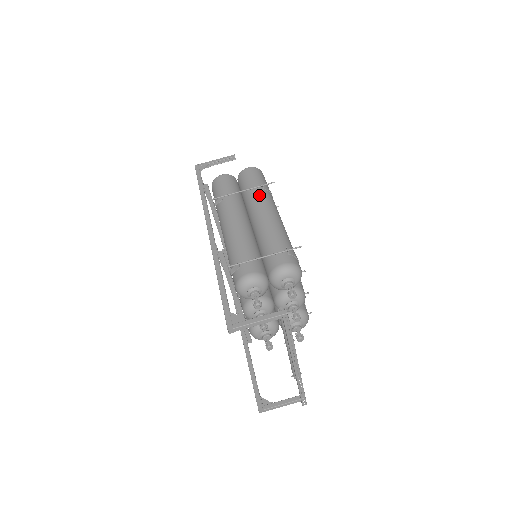
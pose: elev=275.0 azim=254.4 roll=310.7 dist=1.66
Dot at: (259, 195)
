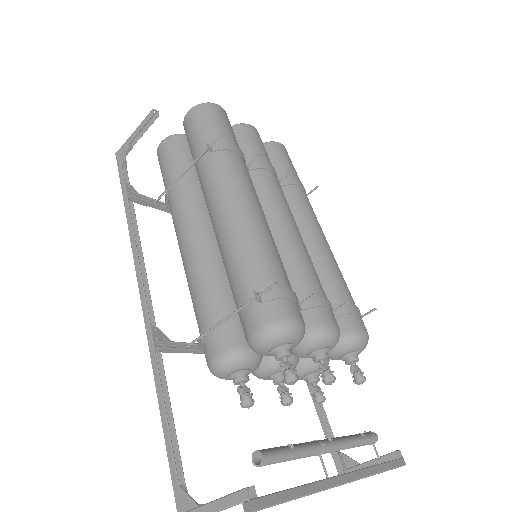
Dot at: (207, 171)
